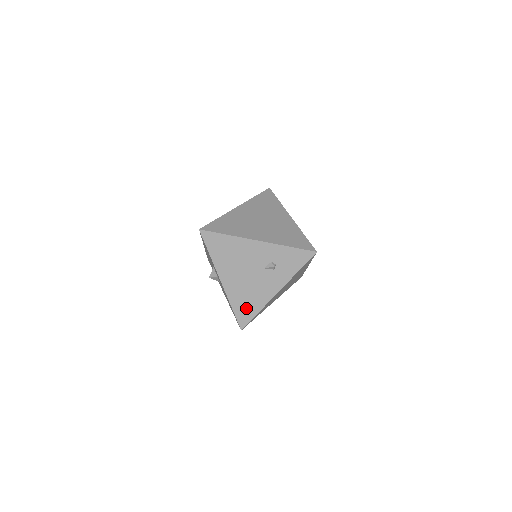
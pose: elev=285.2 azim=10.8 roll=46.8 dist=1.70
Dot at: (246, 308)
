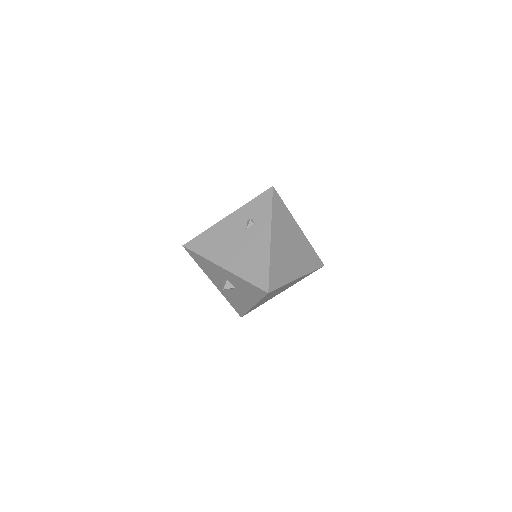
Dot at: (257, 271)
